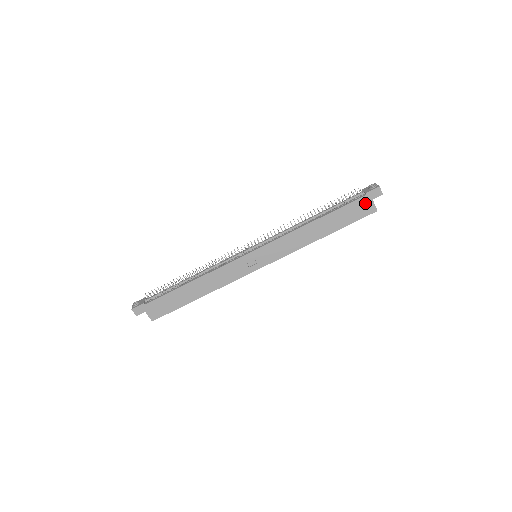
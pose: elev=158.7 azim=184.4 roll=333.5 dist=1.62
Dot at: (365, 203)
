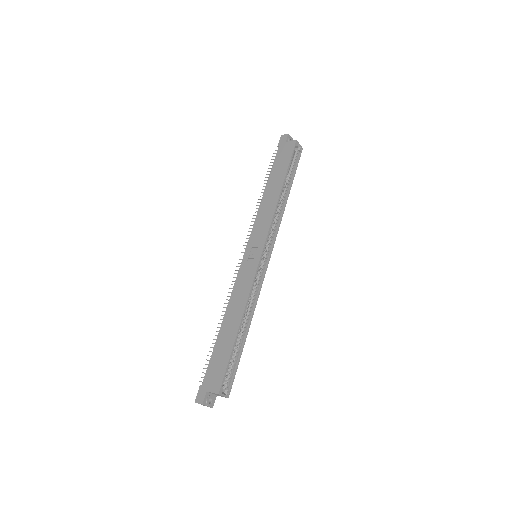
Dot at: (284, 148)
